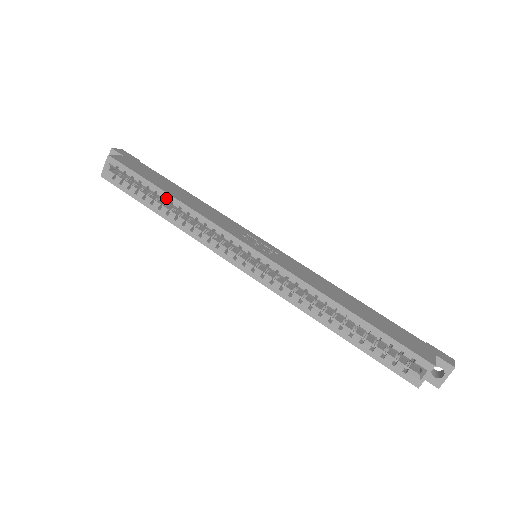
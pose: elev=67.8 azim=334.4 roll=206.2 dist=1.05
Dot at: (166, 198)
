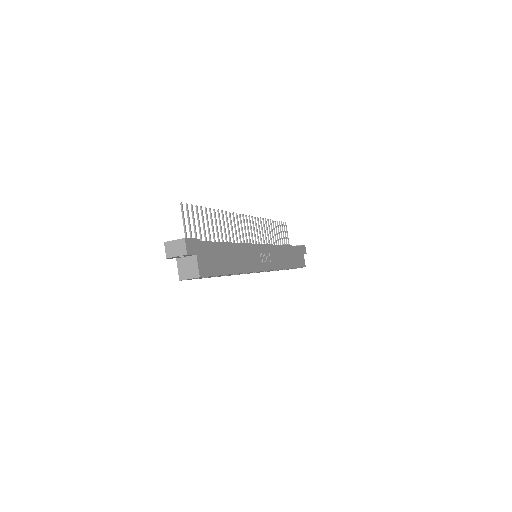
Dot at: occluded
